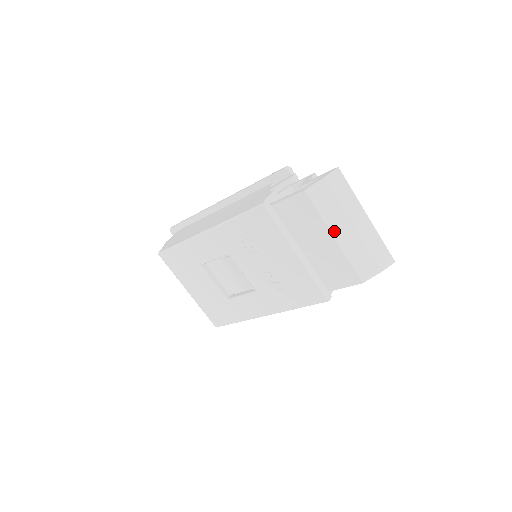
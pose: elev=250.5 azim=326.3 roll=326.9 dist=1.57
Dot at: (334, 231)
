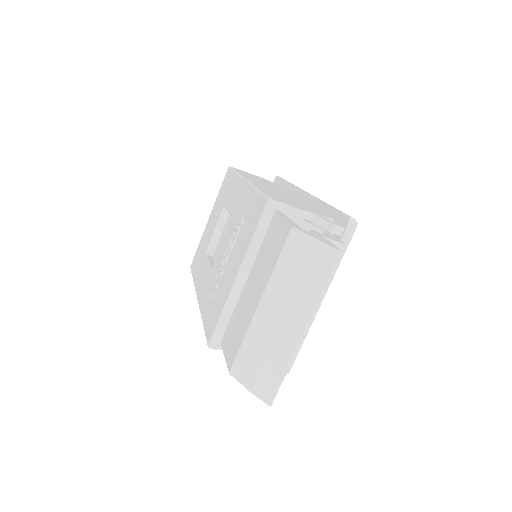
Dot at: (267, 296)
